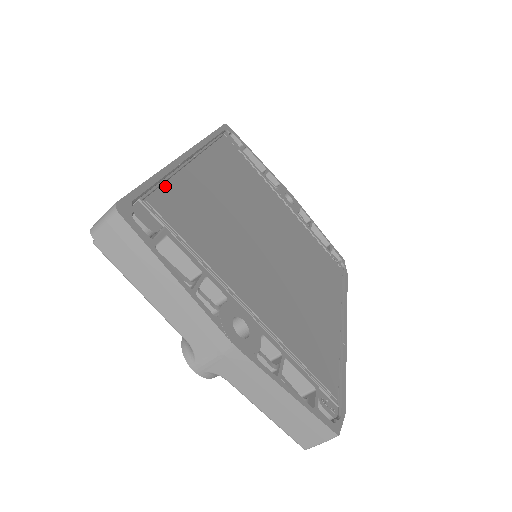
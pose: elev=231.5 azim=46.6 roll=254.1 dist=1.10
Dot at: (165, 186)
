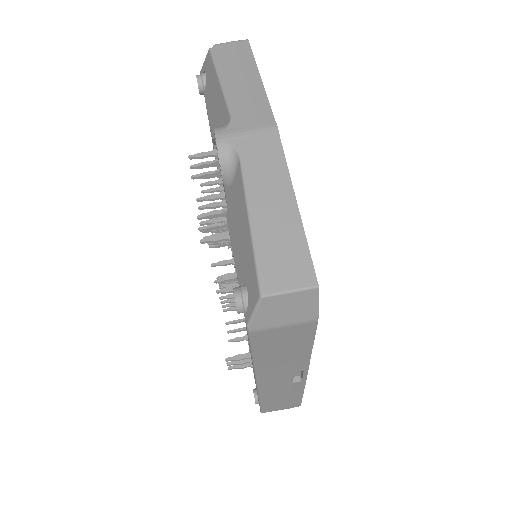
Dot at: occluded
